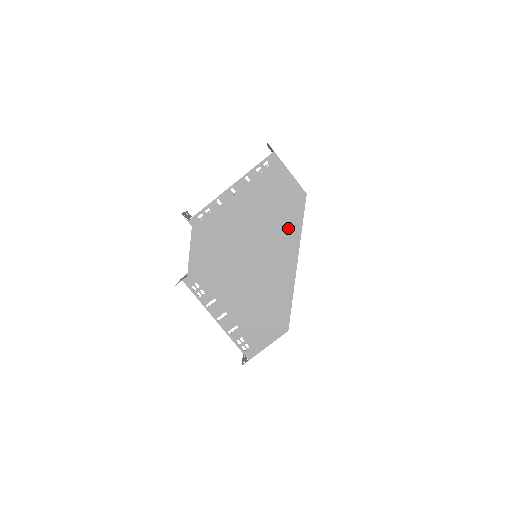
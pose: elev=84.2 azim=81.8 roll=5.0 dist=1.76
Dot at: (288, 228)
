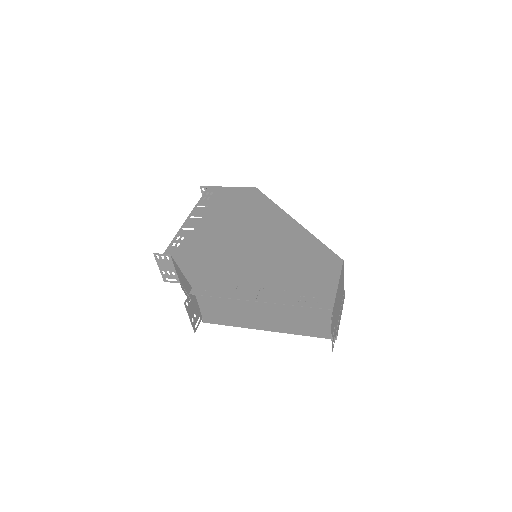
Dot at: (261, 208)
